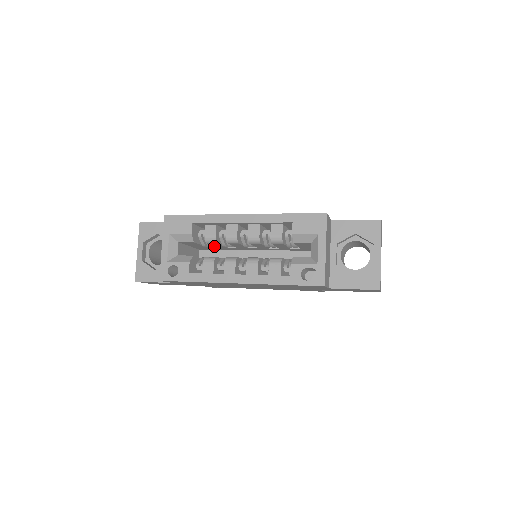
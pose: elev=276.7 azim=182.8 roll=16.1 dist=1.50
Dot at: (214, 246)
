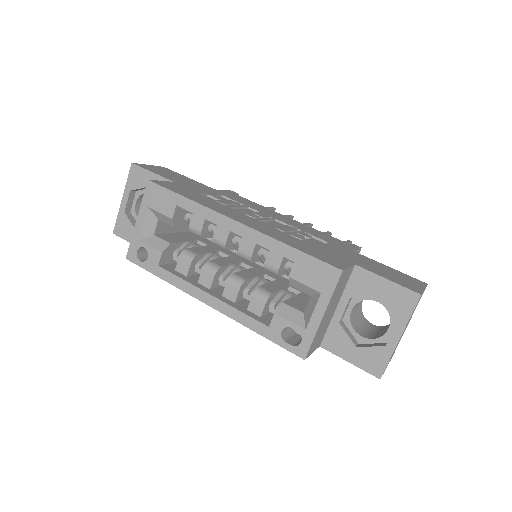
Dot at: occluded
